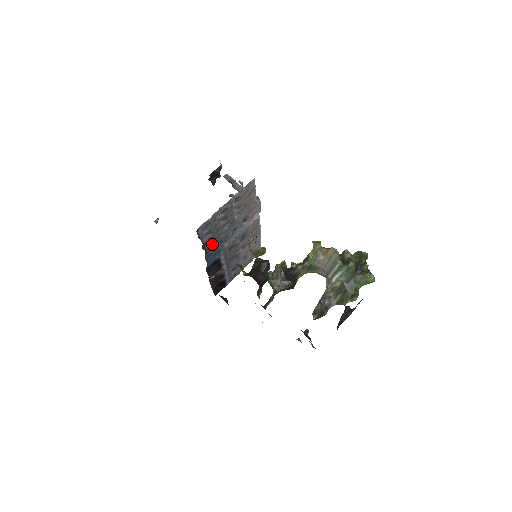
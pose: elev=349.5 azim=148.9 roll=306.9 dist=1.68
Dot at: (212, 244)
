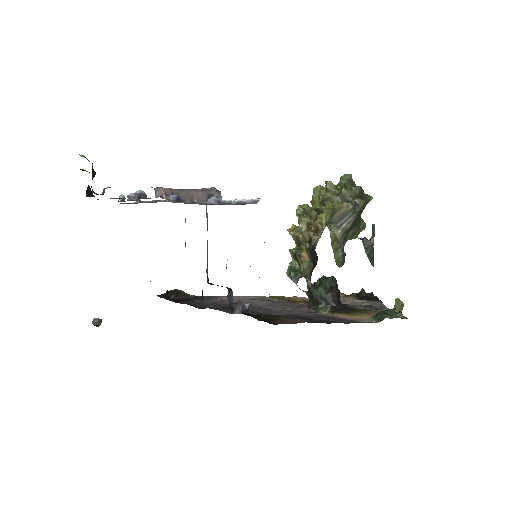
Dot at: (230, 295)
